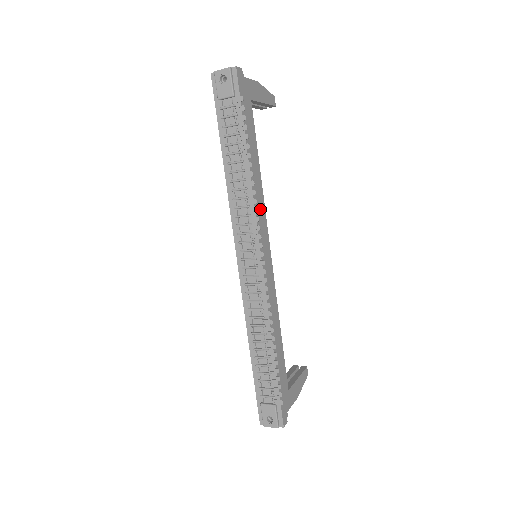
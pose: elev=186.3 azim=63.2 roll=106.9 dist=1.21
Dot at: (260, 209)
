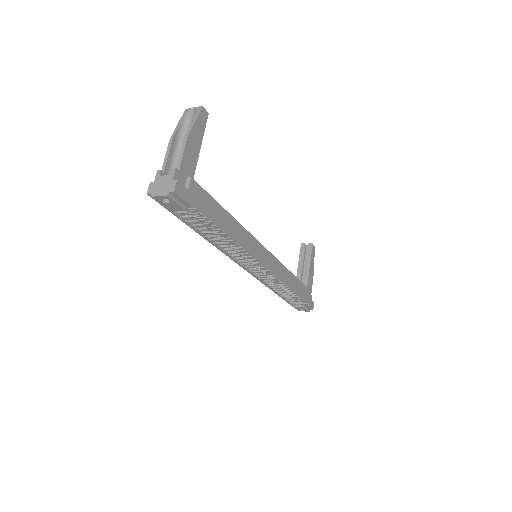
Dot at: (248, 243)
